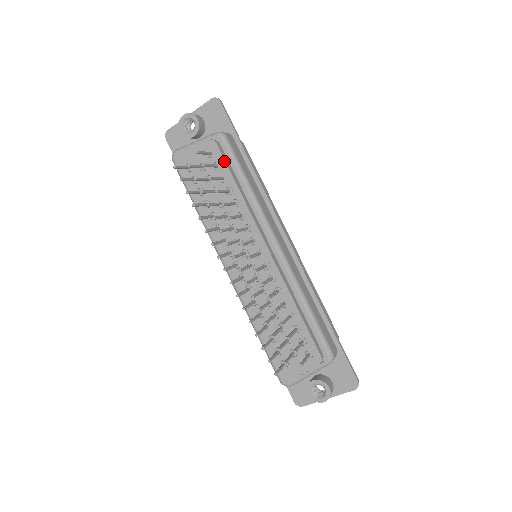
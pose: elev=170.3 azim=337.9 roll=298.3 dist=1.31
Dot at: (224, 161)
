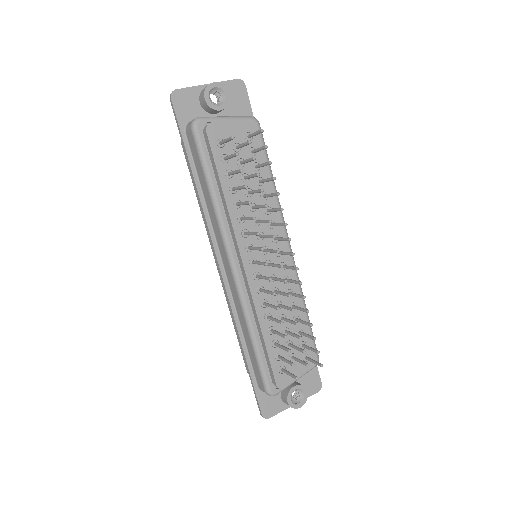
Dot at: occluded
